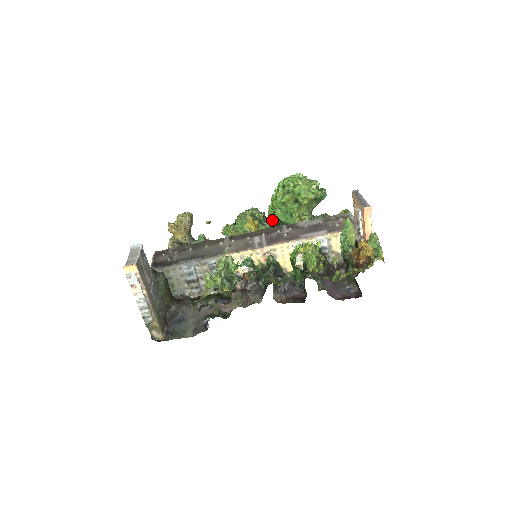
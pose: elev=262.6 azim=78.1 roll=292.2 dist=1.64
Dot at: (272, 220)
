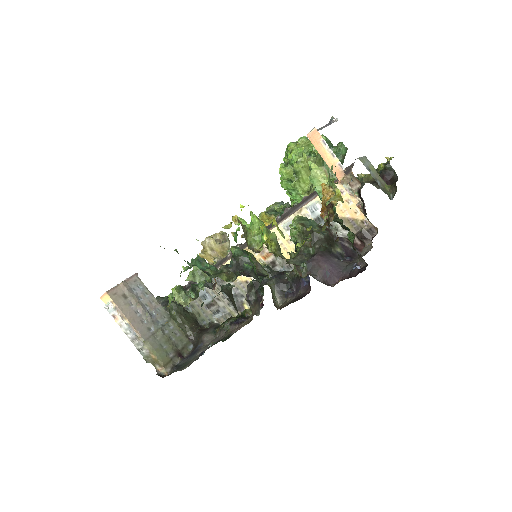
Dot at: occluded
